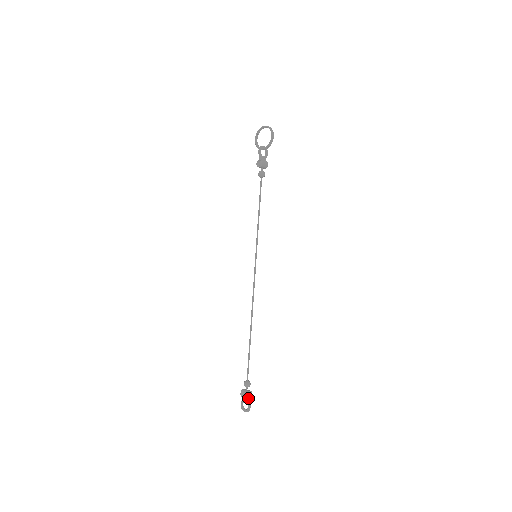
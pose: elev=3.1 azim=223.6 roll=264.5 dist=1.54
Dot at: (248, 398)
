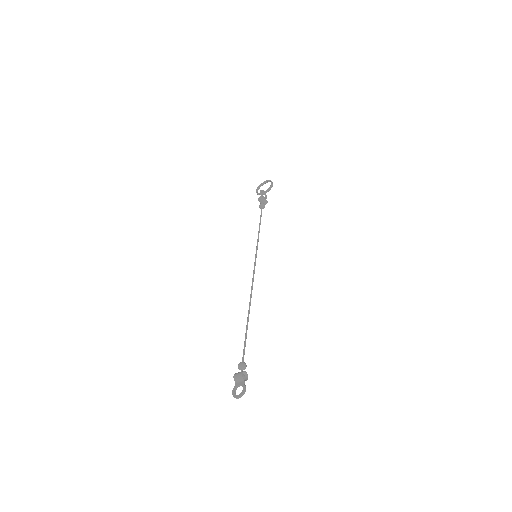
Dot at: (243, 381)
